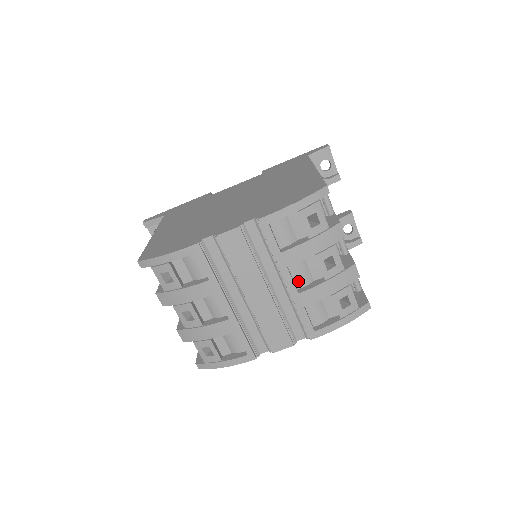
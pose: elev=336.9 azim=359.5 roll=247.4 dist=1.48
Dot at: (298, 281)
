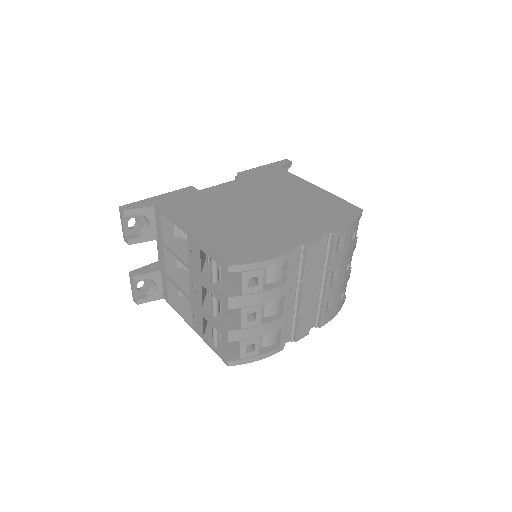
Dot at: occluded
